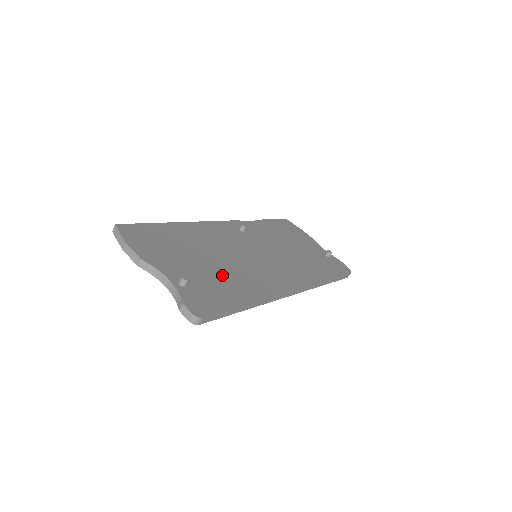
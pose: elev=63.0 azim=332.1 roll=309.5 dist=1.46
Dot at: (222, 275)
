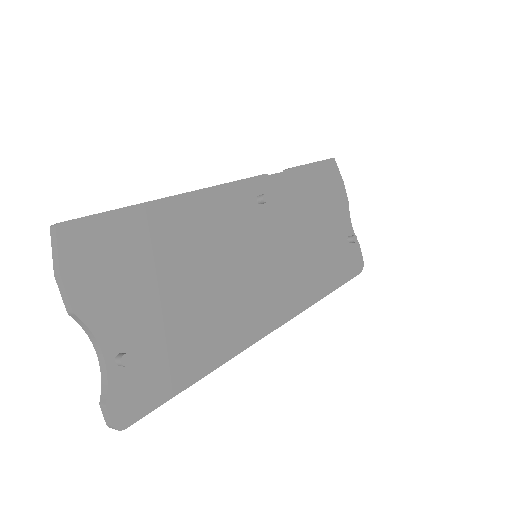
Dot at: (188, 322)
